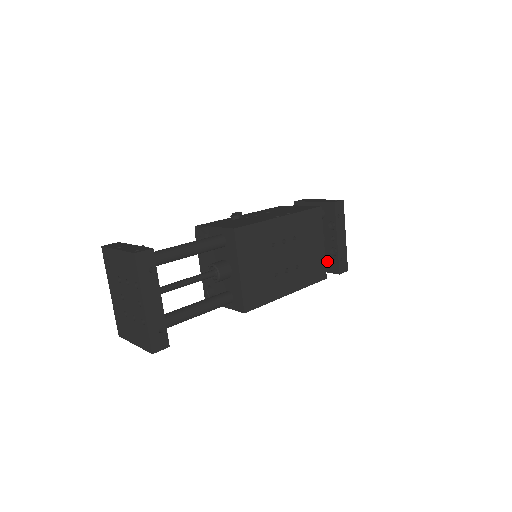
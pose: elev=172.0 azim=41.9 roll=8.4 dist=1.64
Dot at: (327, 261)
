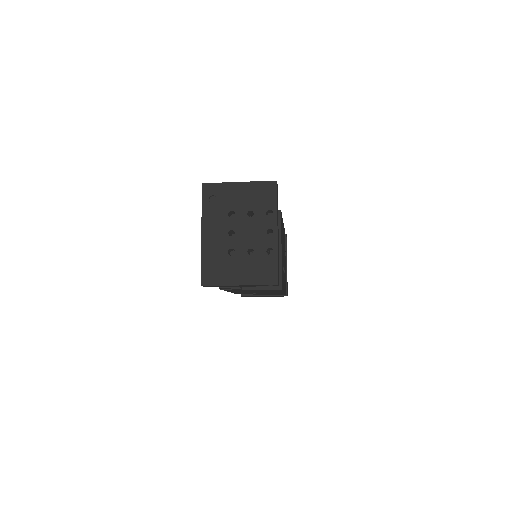
Dot at: occluded
